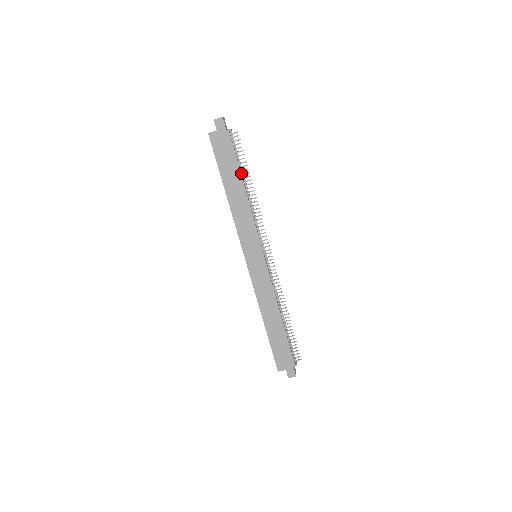
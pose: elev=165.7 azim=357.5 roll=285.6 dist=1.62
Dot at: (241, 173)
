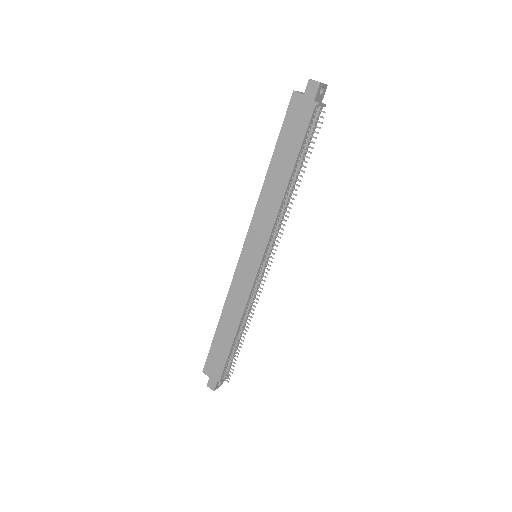
Dot at: (299, 161)
